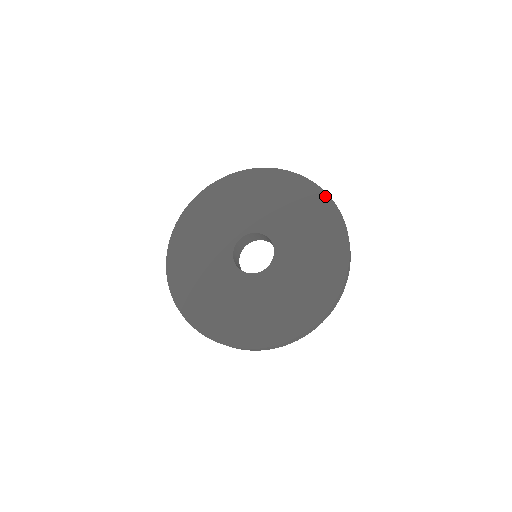
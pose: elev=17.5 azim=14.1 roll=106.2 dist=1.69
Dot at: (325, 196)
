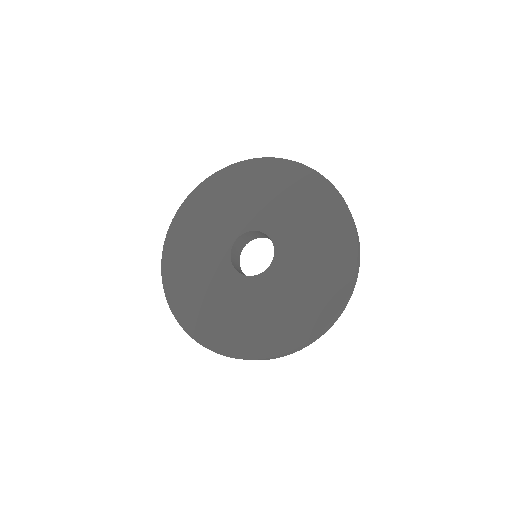
Dot at: (349, 220)
